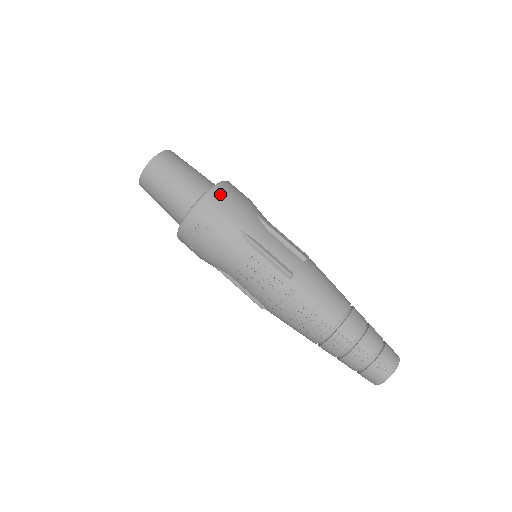
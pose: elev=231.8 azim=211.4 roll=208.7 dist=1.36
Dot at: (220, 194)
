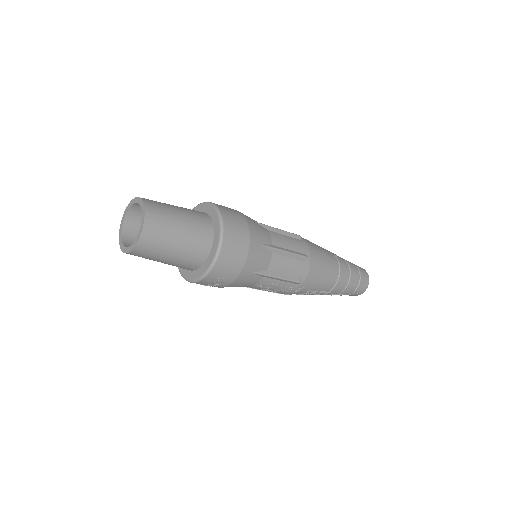
Dot at: (228, 253)
